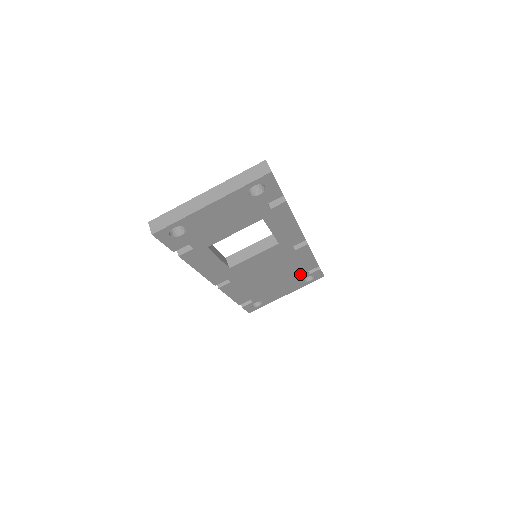
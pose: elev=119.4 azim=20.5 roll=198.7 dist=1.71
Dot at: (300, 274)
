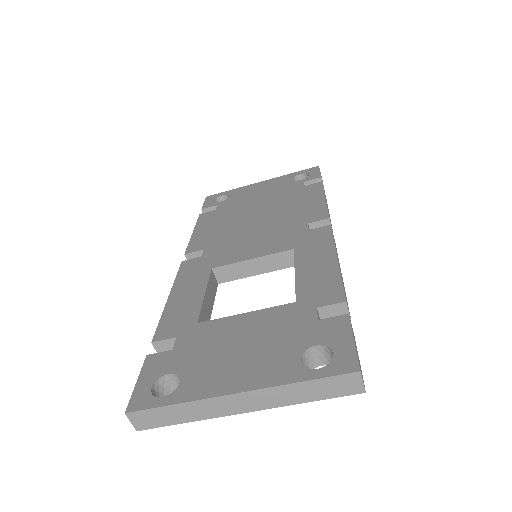
Dot at: occluded
